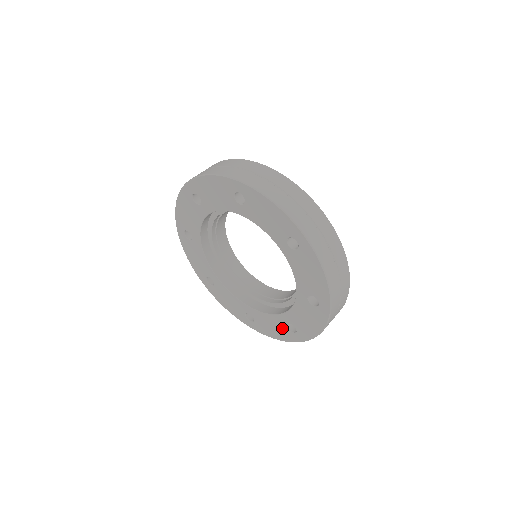
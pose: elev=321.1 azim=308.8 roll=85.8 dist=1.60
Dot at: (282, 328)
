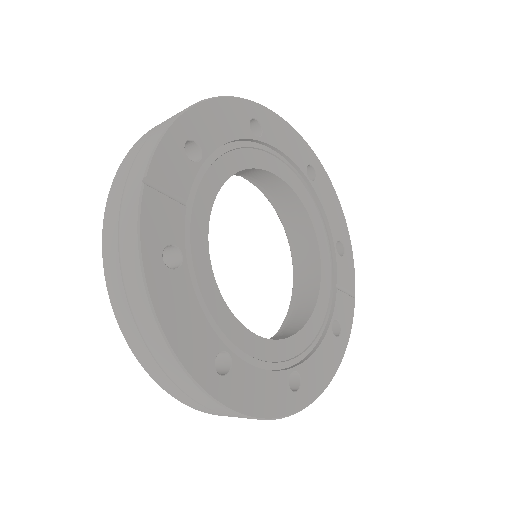
Dot at: occluded
